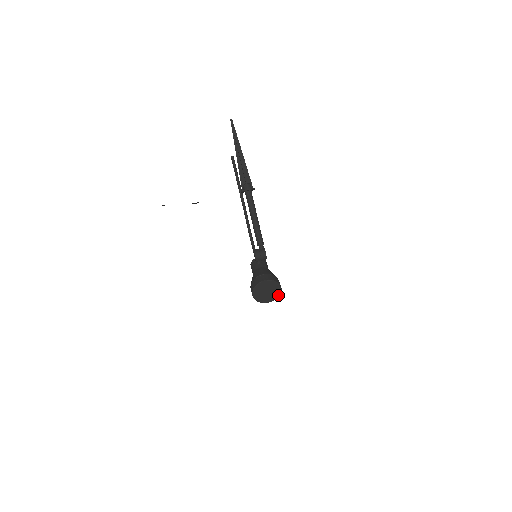
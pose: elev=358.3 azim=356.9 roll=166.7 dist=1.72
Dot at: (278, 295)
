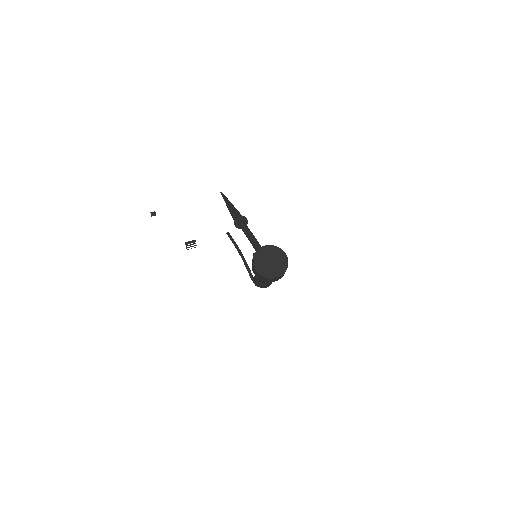
Dot at: (286, 267)
